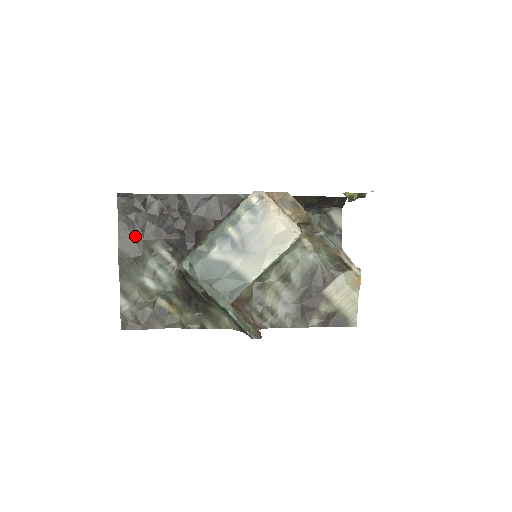
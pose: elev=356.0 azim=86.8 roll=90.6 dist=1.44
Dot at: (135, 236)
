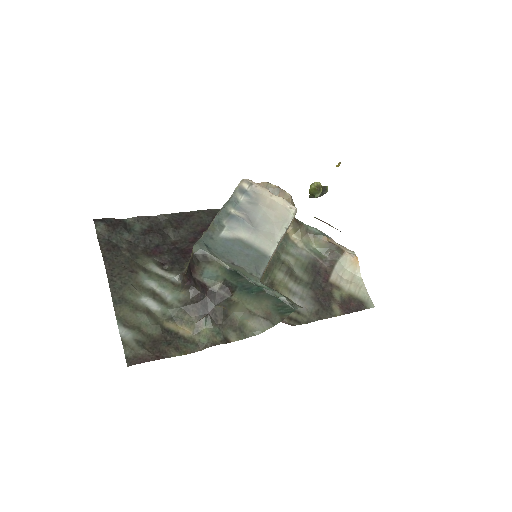
Dot at: (122, 257)
